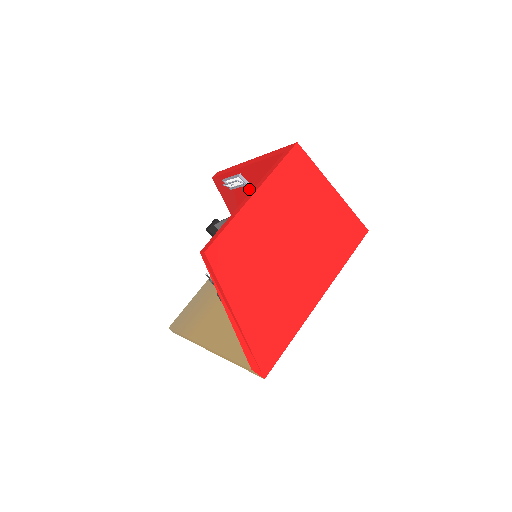
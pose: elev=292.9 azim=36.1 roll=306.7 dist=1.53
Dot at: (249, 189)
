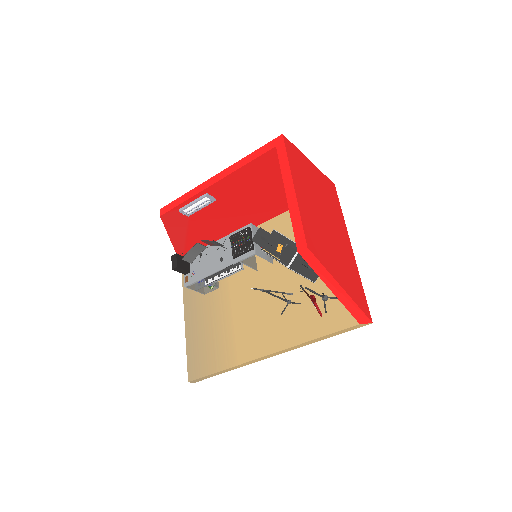
Dot at: (213, 205)
